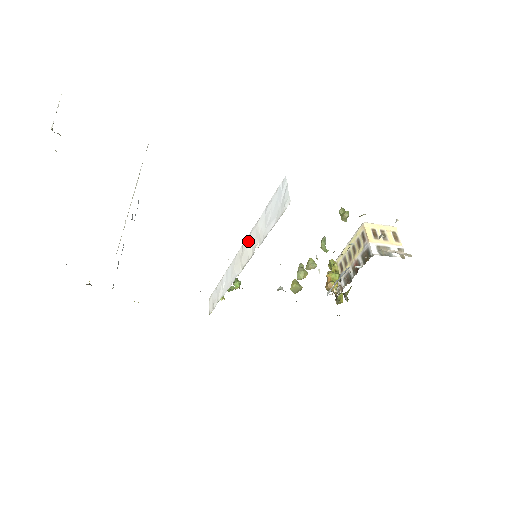
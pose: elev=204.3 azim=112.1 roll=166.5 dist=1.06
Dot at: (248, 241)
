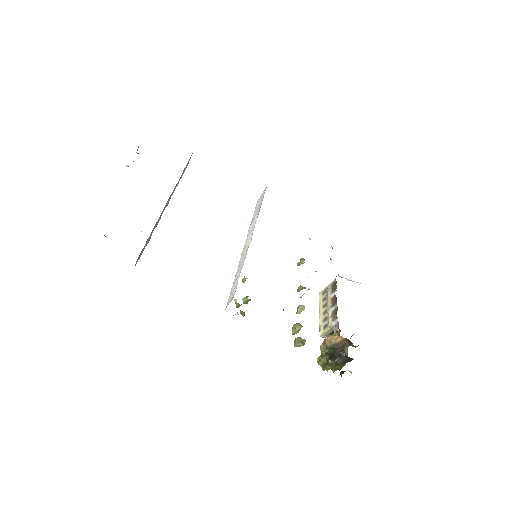
Dot at: (248, 235)
